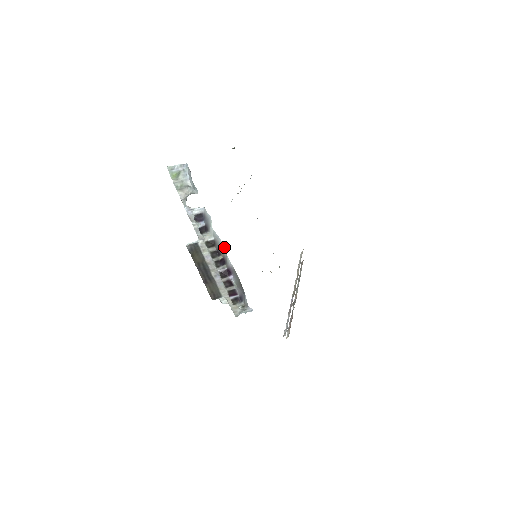
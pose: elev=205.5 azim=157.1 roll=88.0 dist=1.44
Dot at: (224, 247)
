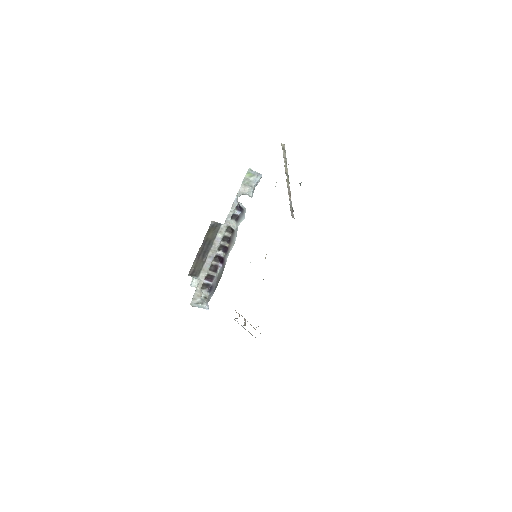
Dot at: (233, 245)
